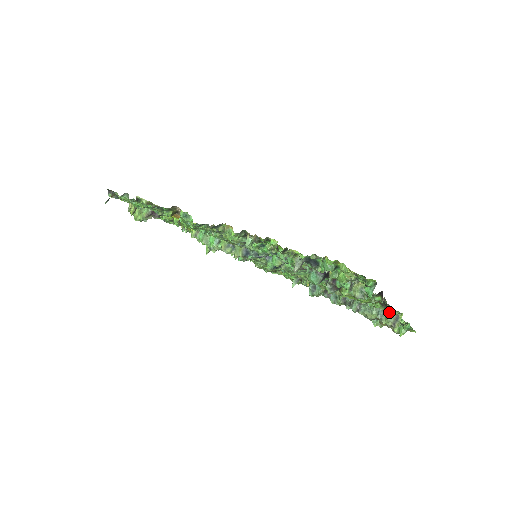
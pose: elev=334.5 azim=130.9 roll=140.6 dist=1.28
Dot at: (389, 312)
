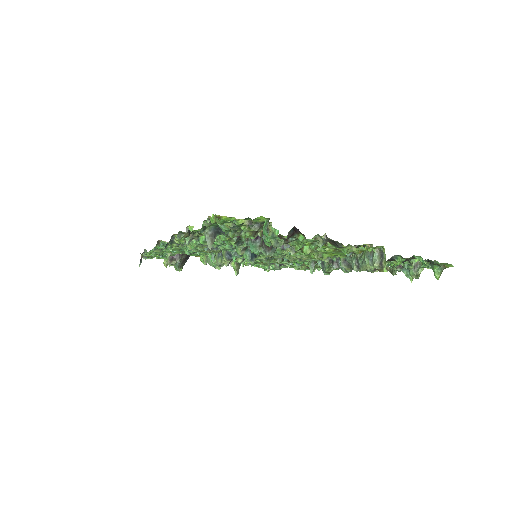
Dot at: (373, 252)
